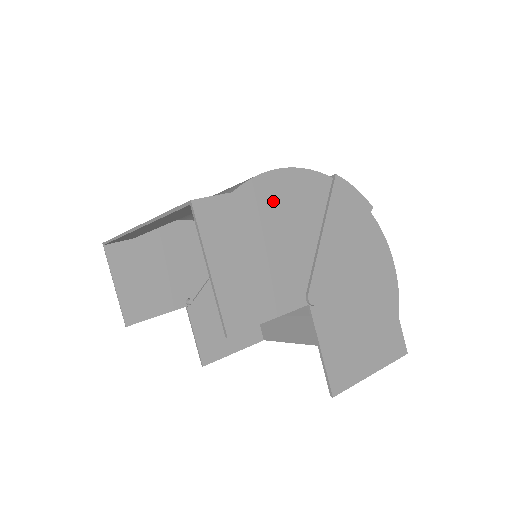
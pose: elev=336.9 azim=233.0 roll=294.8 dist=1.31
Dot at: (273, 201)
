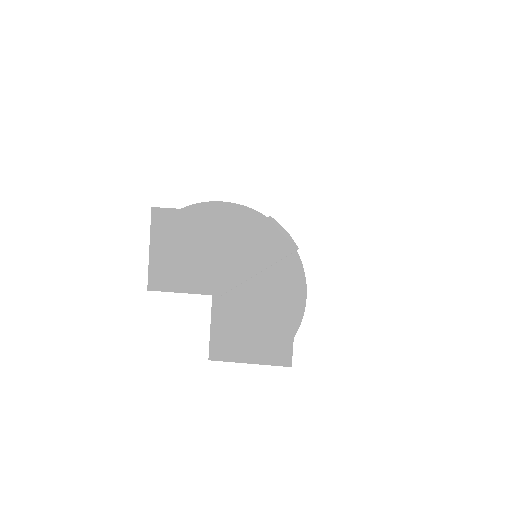
Dot at: (209, 221)
